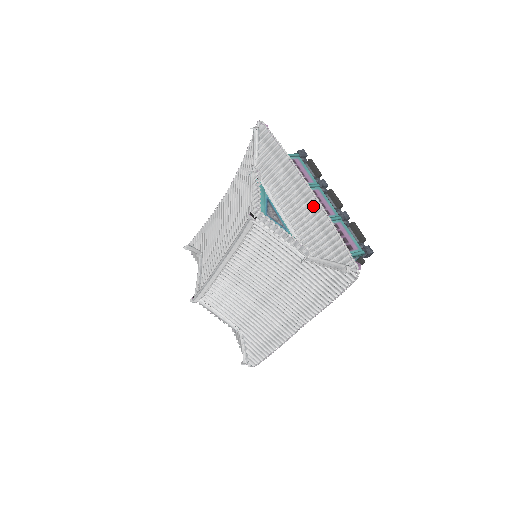
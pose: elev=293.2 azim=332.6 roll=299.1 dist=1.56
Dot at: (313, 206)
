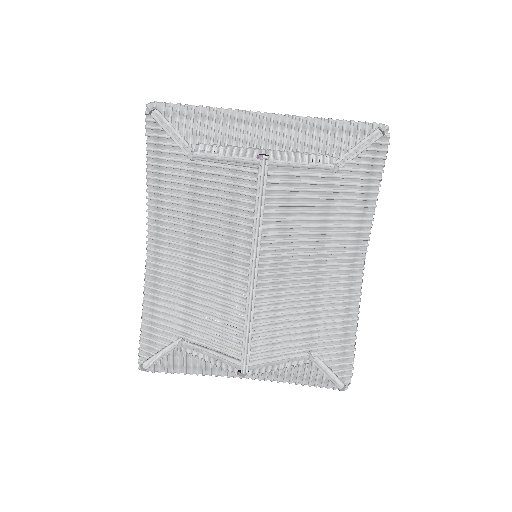
Dot at: (288, 123)
